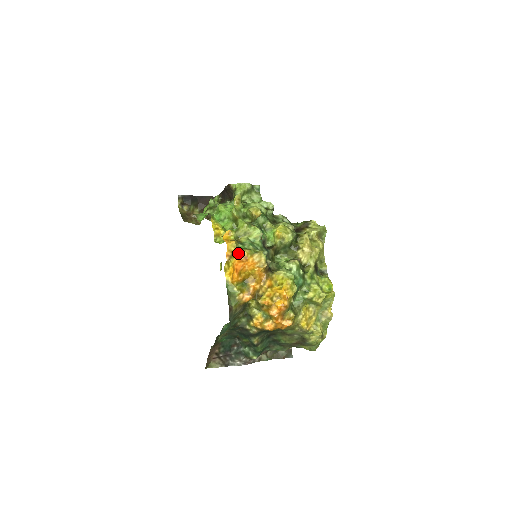
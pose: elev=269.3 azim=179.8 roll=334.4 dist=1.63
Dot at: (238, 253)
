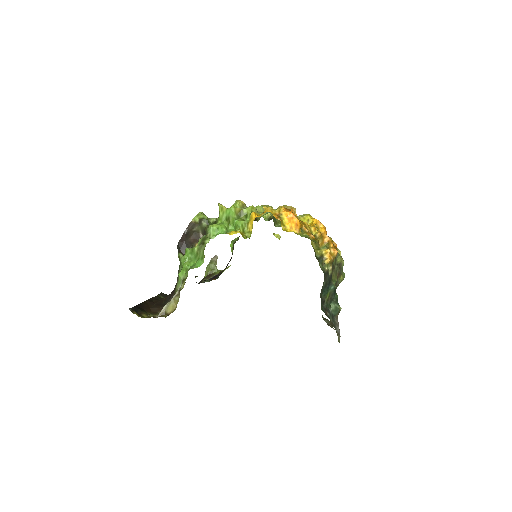
Dot at: (280, 210)
